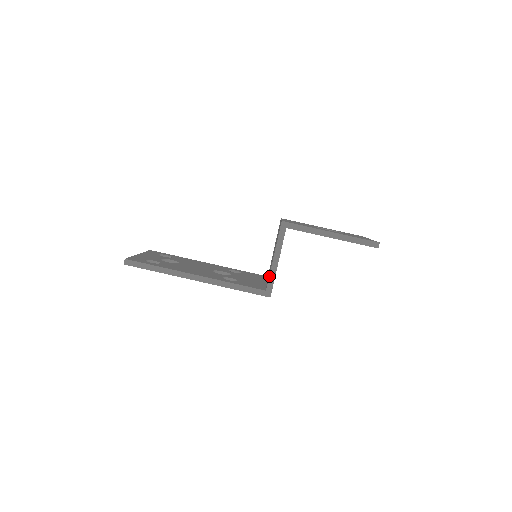
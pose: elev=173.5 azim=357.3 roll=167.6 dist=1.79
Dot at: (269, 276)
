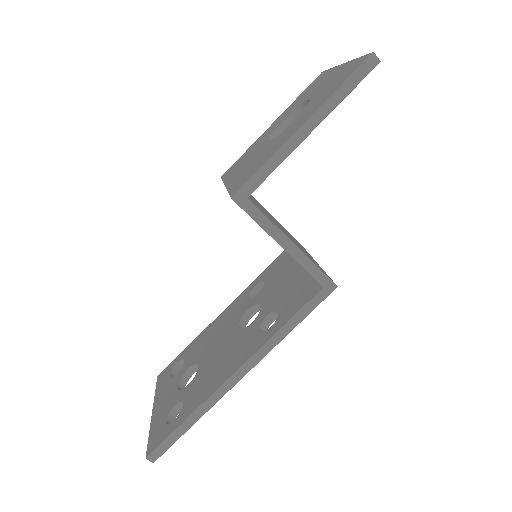
Dot at: occluded
